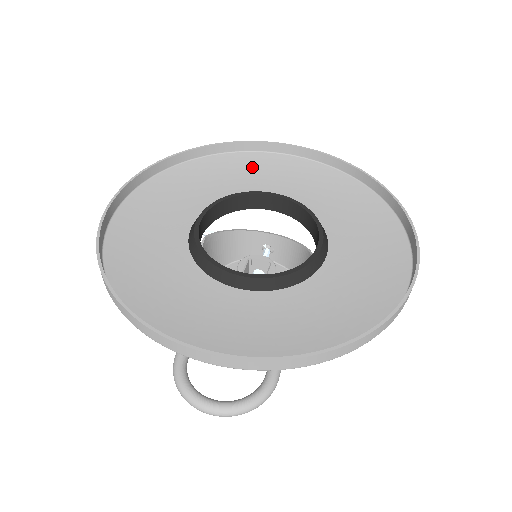
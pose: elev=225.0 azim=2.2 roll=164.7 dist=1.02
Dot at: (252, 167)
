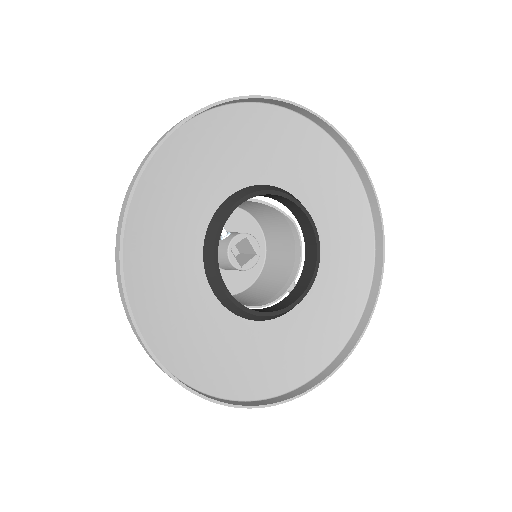
Dot at: (176, 174)
